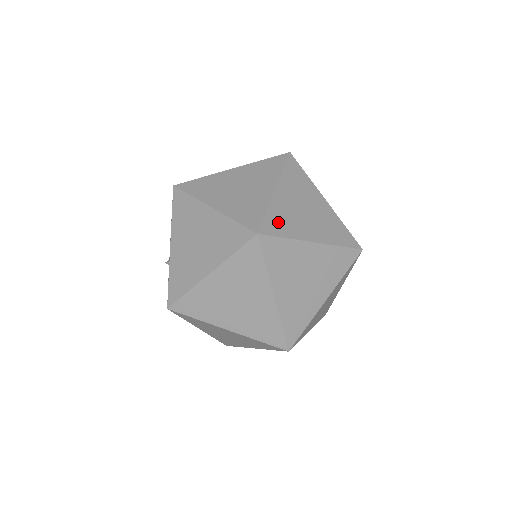
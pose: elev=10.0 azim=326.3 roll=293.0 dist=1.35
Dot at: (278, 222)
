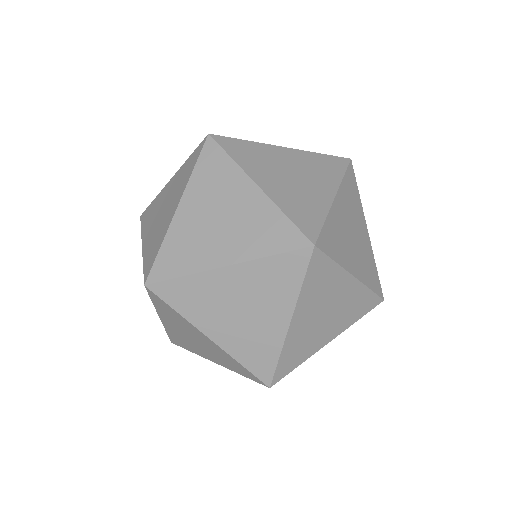
Dot at: (244, 150)
